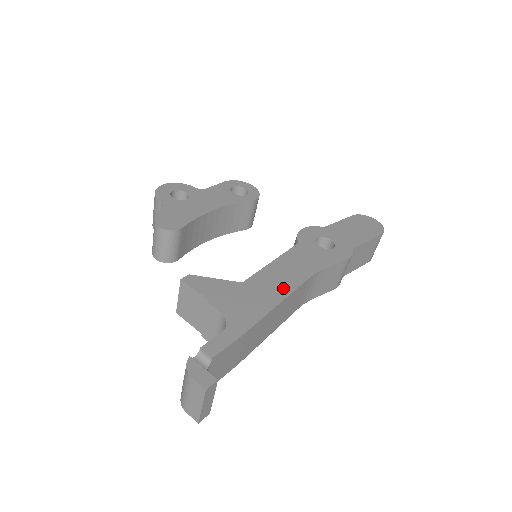
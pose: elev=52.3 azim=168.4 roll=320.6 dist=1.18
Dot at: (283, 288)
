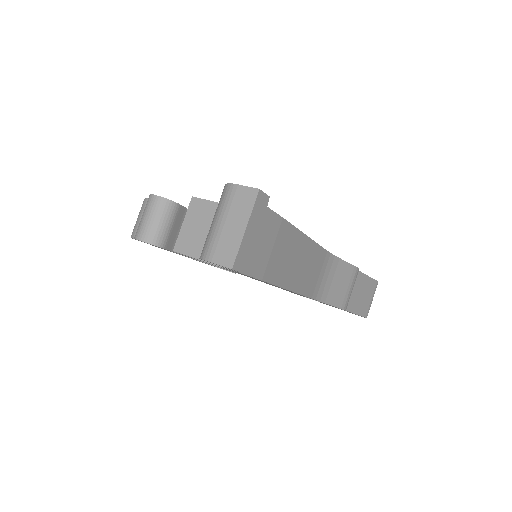
Dot at: occluded
